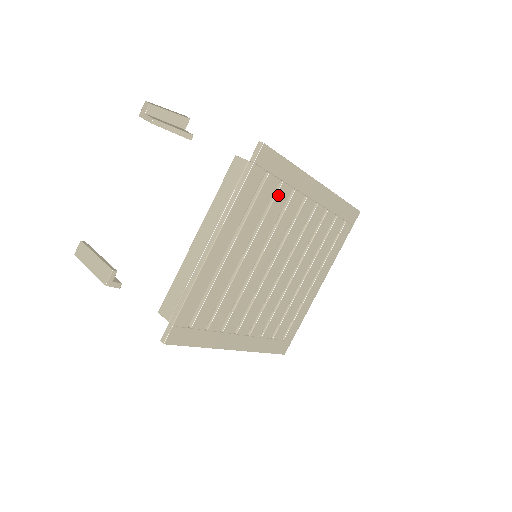
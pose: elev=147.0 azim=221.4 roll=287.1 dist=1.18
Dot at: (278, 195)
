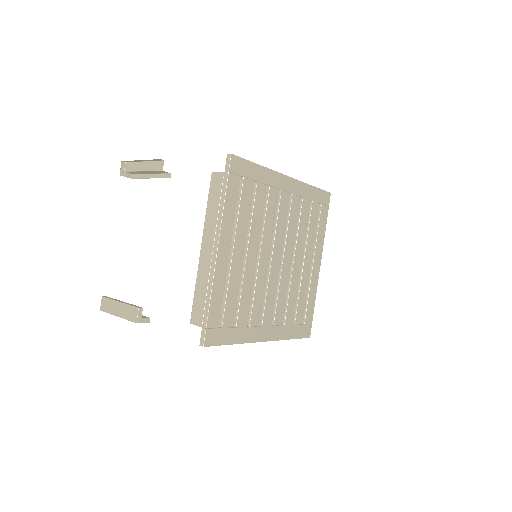
Dot at: (257, 194)
